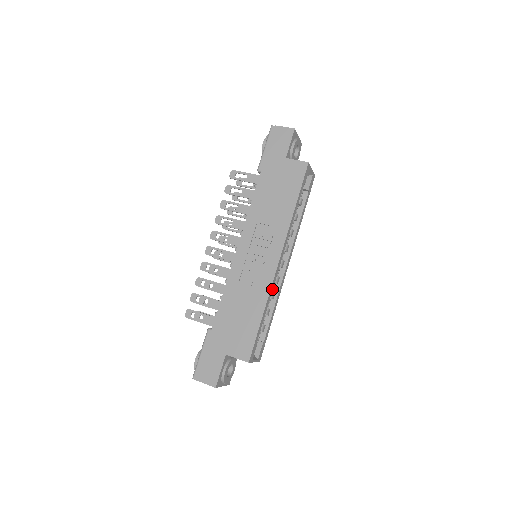
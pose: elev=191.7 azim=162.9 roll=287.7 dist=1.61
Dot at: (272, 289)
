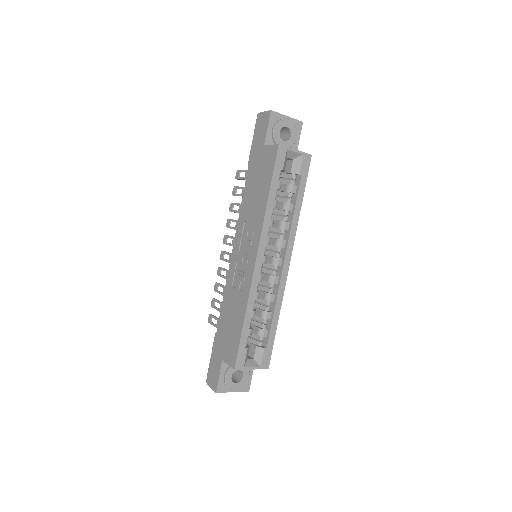
Dot at: (255, 291)
